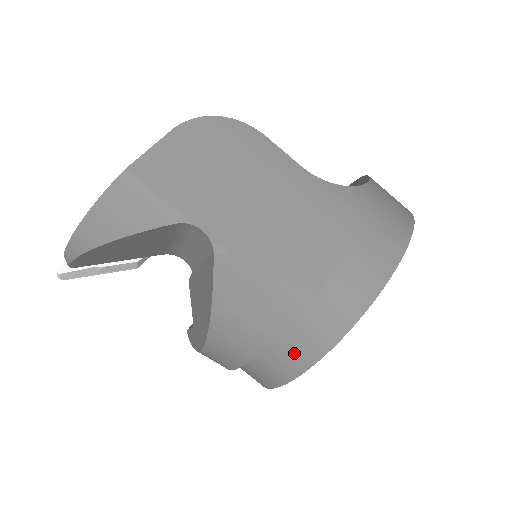
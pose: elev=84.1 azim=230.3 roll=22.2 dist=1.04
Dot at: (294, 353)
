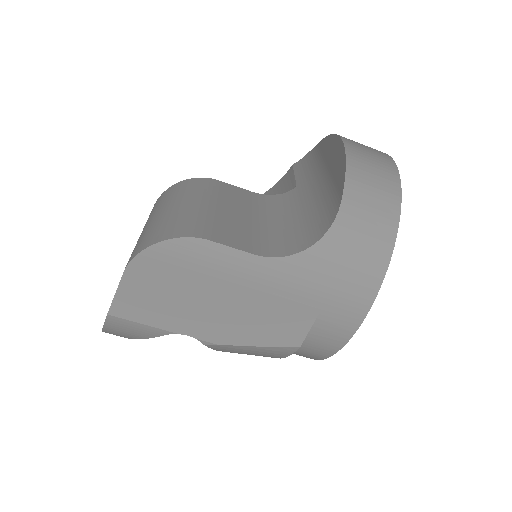
Dot at: (299, 355)
